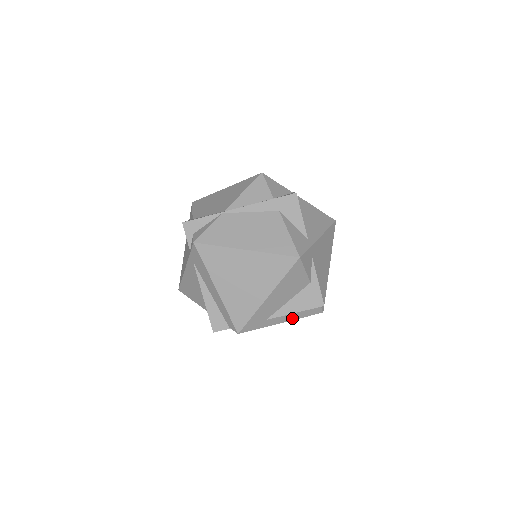
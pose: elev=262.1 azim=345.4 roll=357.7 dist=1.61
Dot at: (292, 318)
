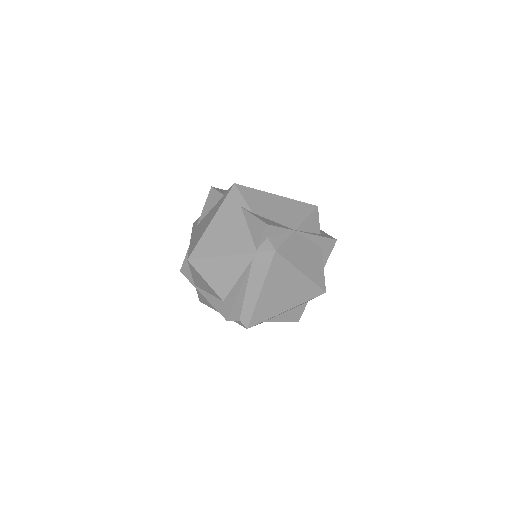
Dot at: occluded
